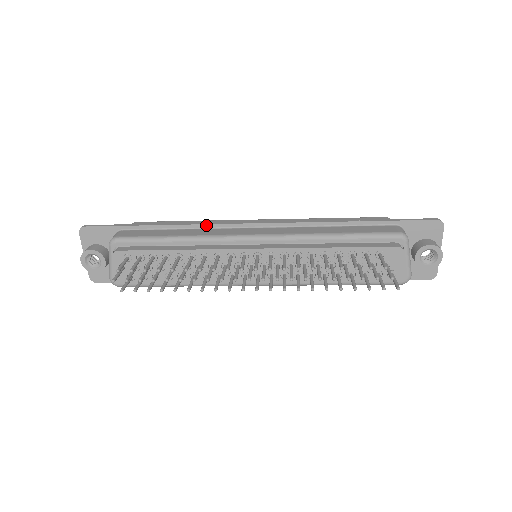
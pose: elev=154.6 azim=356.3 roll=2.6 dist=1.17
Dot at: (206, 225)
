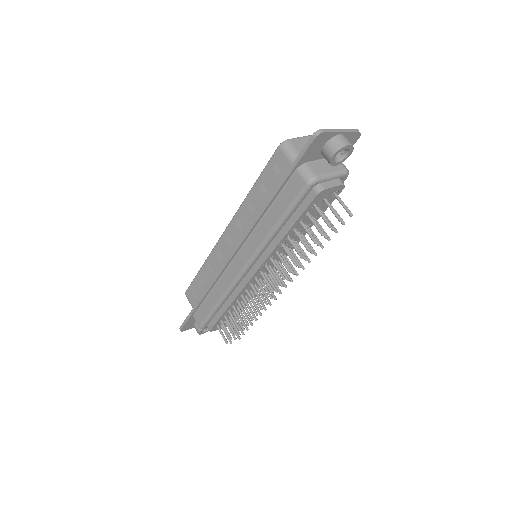
Dot at: (216, 281)
